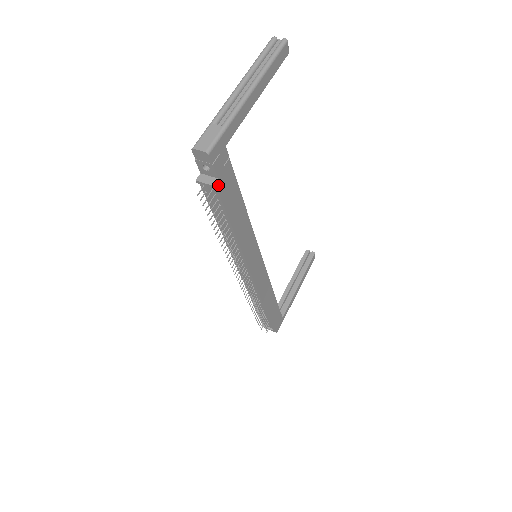
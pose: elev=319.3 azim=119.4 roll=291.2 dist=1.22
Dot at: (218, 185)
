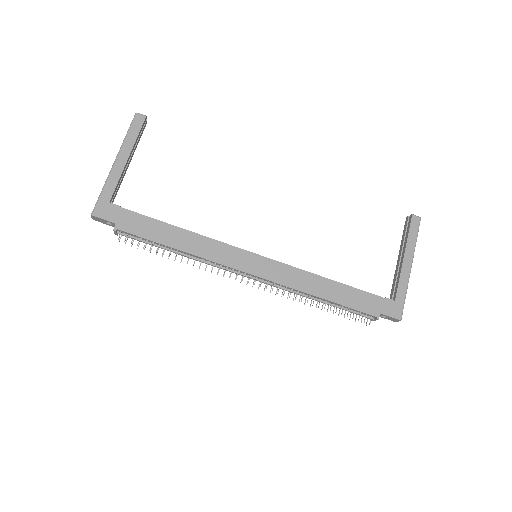
Dot at: (120, 227)
